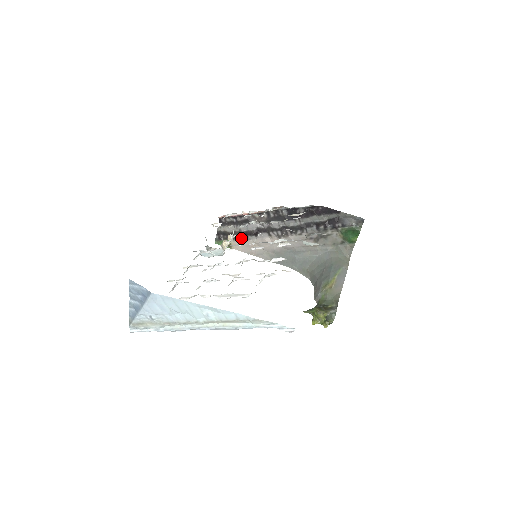
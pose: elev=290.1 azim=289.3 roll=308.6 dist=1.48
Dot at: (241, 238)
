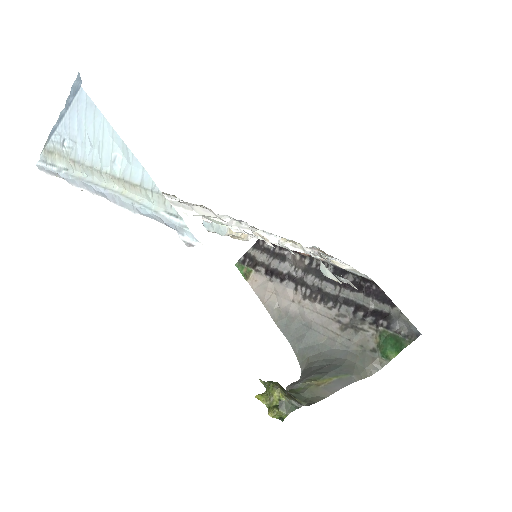
Dot at: (264, 274)
